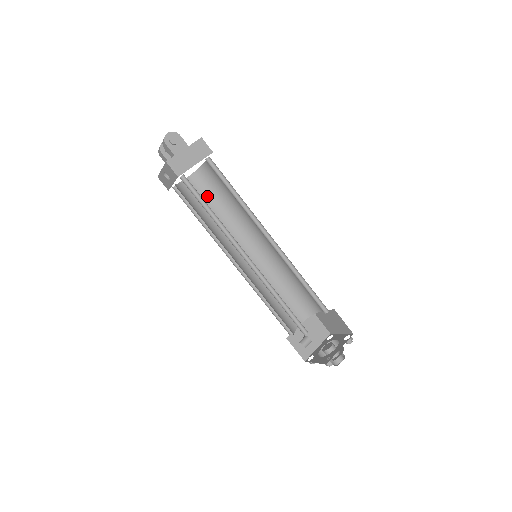
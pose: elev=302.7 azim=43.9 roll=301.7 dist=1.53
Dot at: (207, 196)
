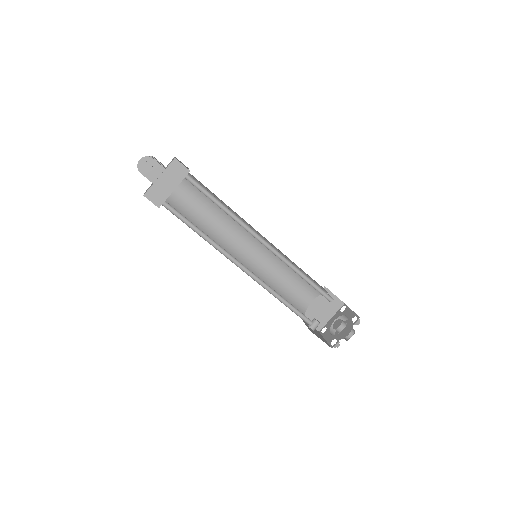
Dot at: (200, 199)
